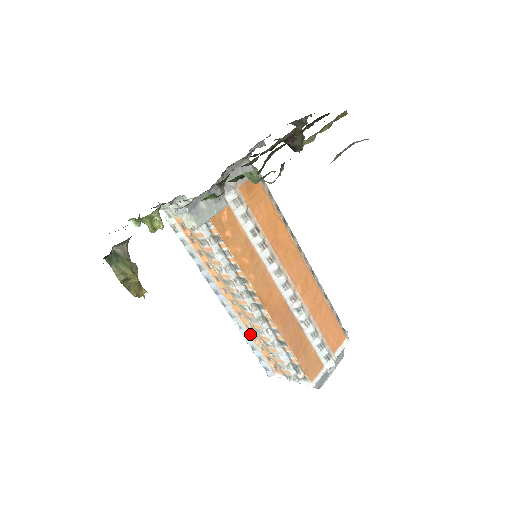
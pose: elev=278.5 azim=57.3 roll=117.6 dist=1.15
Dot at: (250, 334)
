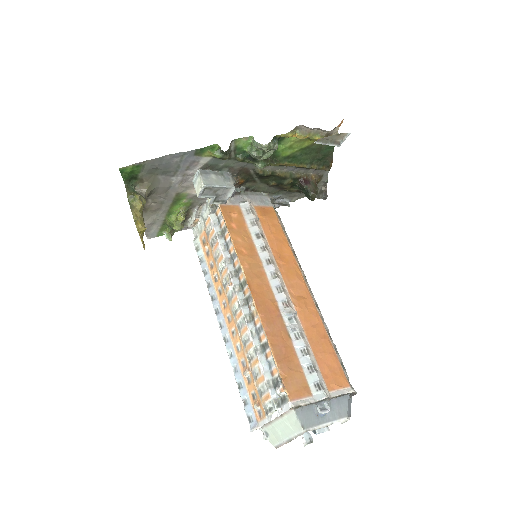
Dot at: (239, 362)
